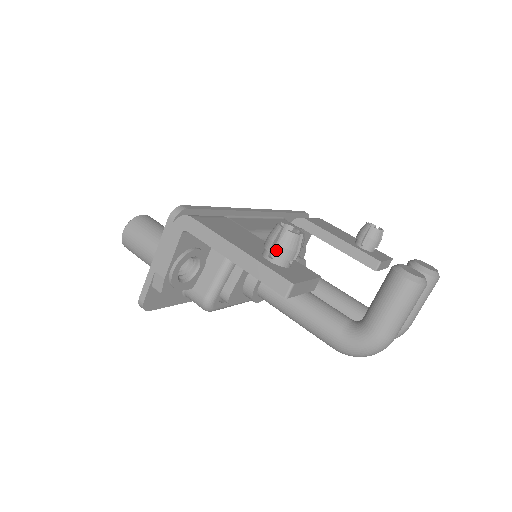
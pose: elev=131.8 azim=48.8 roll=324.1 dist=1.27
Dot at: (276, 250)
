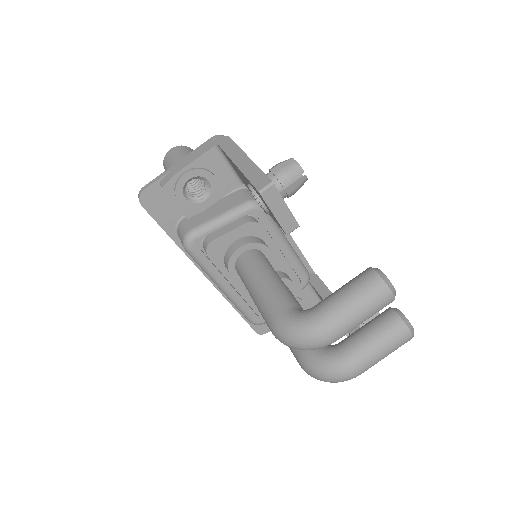
Dot at: (277, 170)
